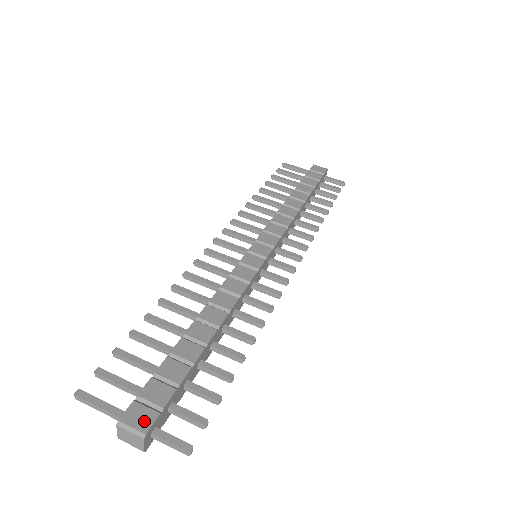
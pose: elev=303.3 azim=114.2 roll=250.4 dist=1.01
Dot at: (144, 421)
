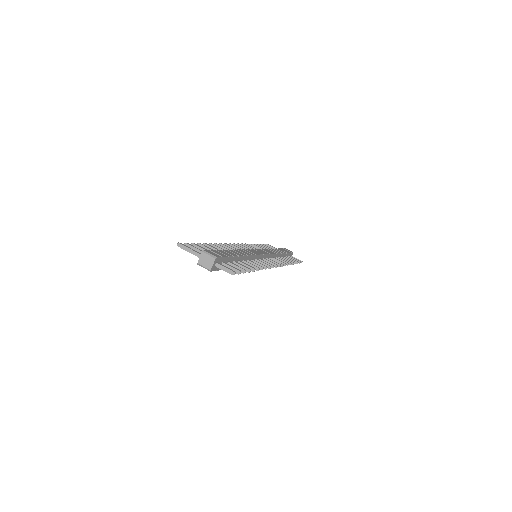
Dot at: (215, 255)
